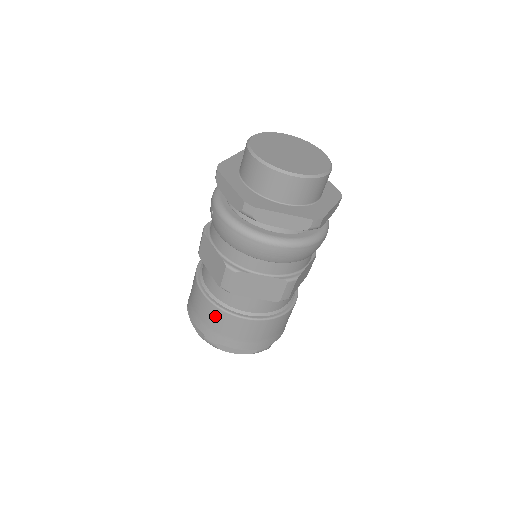
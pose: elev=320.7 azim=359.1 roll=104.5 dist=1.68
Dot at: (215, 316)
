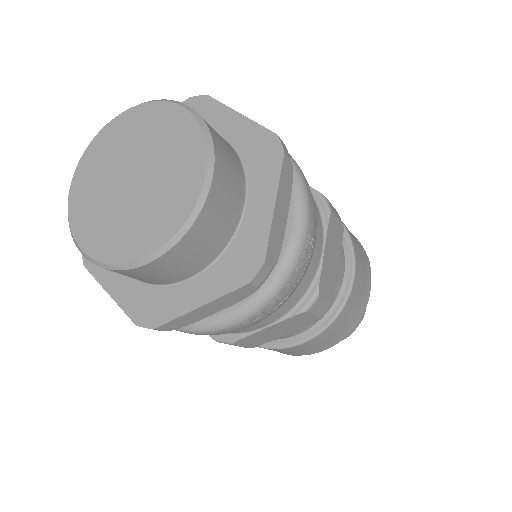
Dot at: occluded
